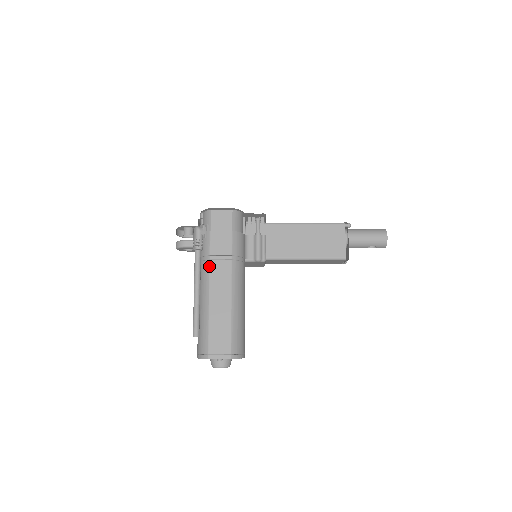
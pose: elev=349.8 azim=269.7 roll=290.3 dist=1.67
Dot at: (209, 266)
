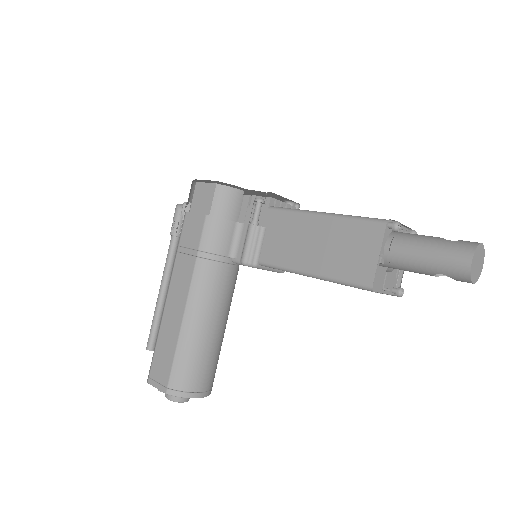
Dot at: (175, 260)
